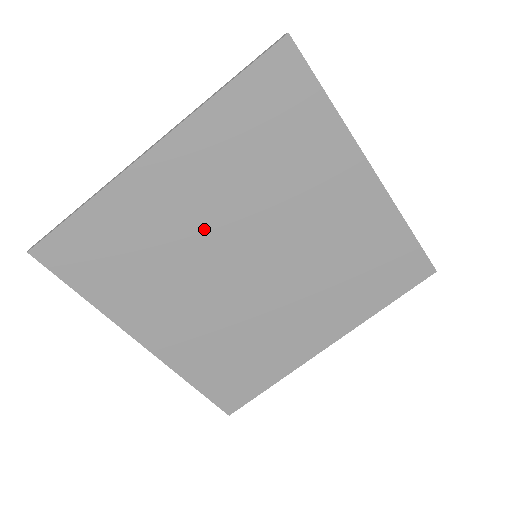
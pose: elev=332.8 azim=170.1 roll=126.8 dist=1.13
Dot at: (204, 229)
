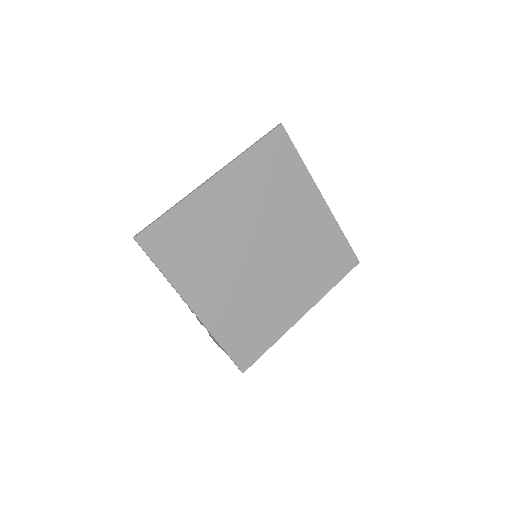
Dot at: (236, 228)
